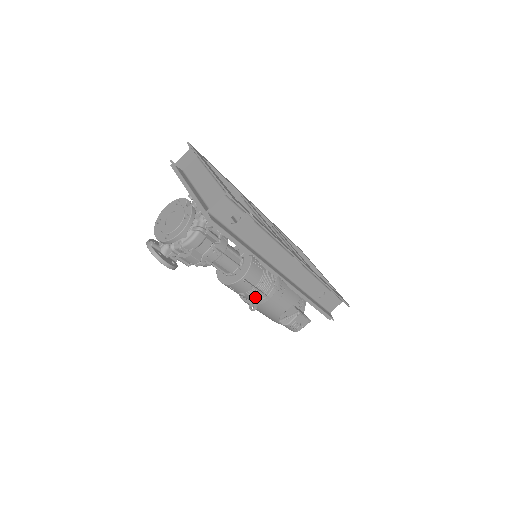
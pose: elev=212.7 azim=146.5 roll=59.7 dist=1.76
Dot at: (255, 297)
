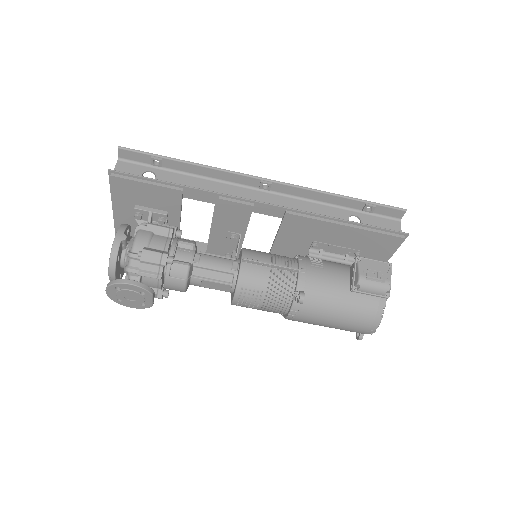
Dot at: (289, 283)
